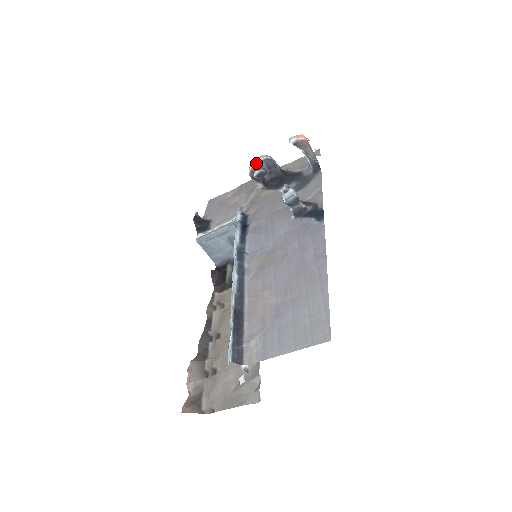
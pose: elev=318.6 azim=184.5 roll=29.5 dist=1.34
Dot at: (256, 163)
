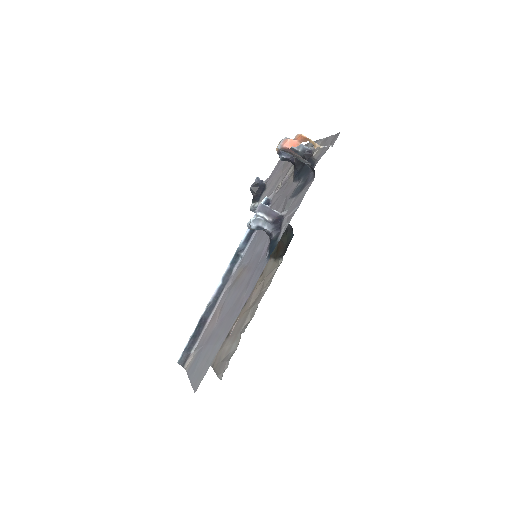
Dot at: occluded
